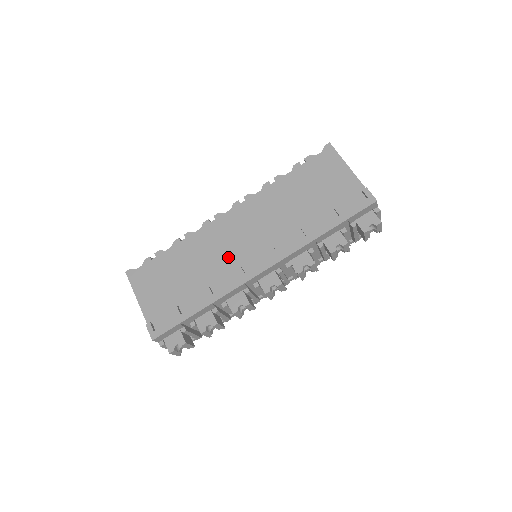
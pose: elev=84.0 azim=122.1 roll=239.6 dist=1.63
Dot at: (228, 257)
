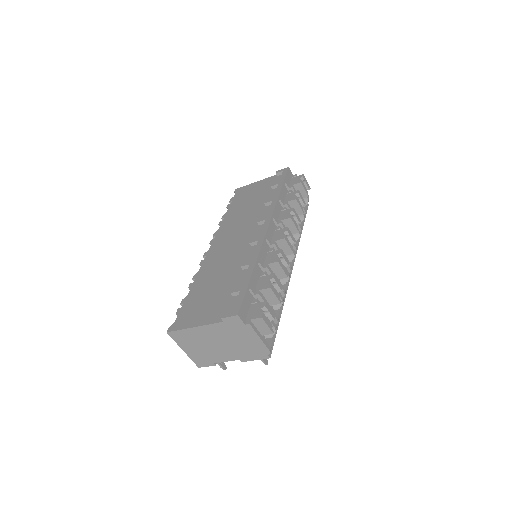
Dot at: (237, 251)
